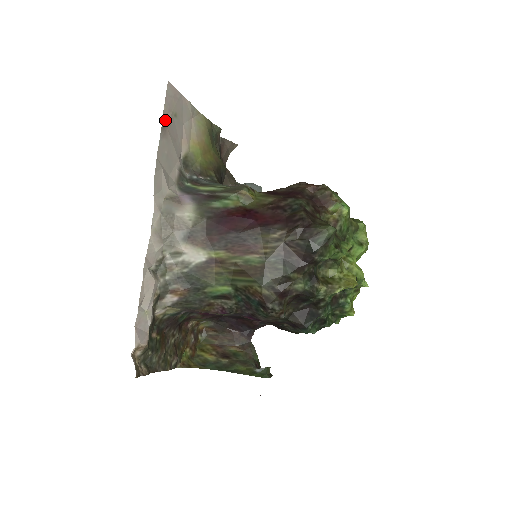
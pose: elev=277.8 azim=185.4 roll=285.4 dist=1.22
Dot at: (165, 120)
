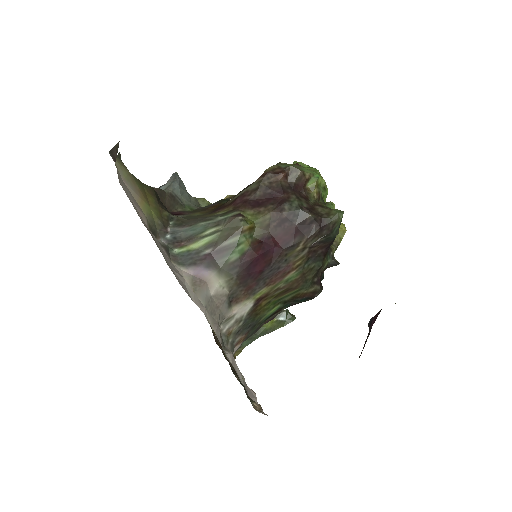
Dot at: (144, 225)
